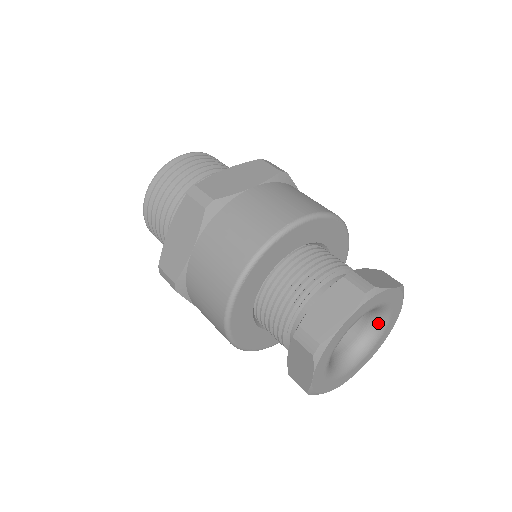
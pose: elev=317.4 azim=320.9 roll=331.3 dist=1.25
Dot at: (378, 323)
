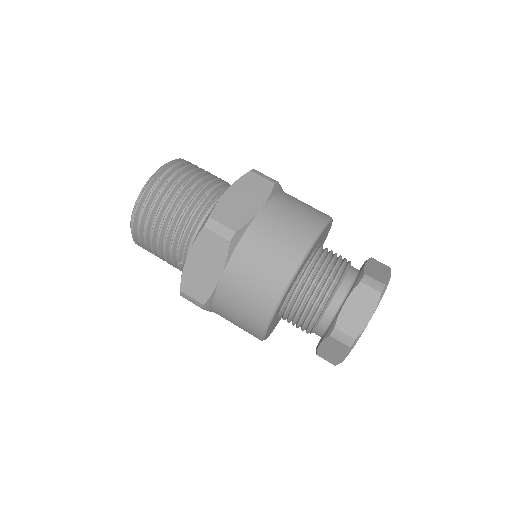
Dot at: occluded
